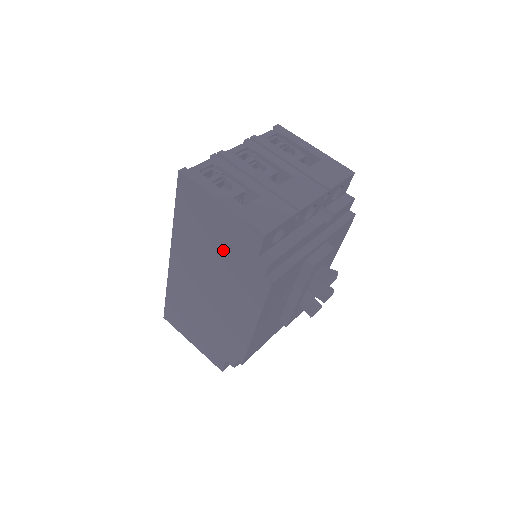
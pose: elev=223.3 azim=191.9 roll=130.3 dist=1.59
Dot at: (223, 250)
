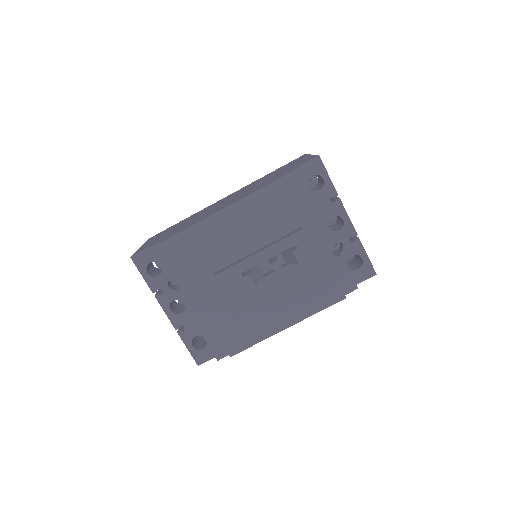
Dot at: (275, 175)
